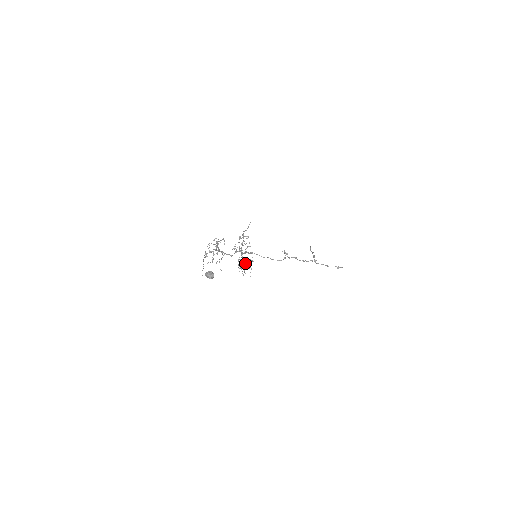
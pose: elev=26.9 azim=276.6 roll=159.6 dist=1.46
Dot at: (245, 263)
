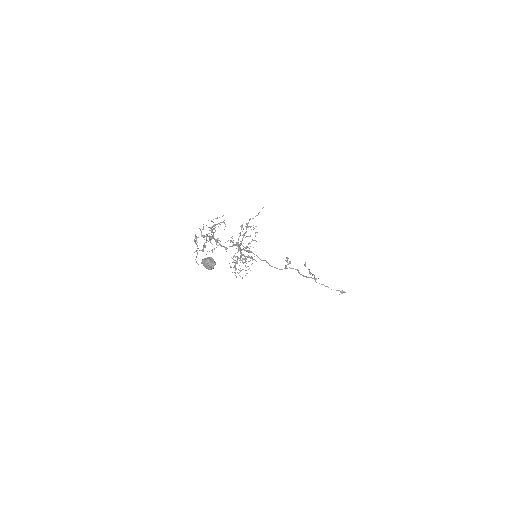
Dot at: (243, 262)
